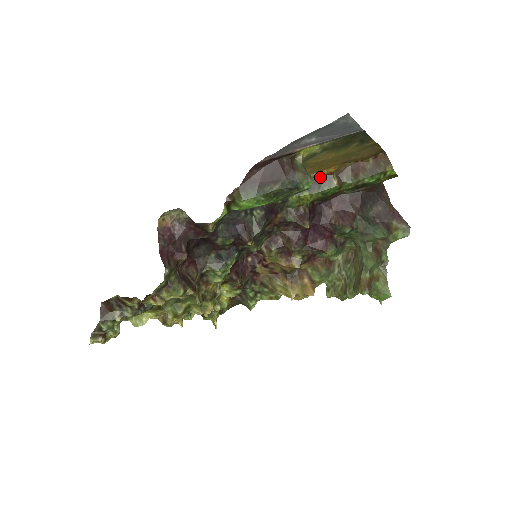
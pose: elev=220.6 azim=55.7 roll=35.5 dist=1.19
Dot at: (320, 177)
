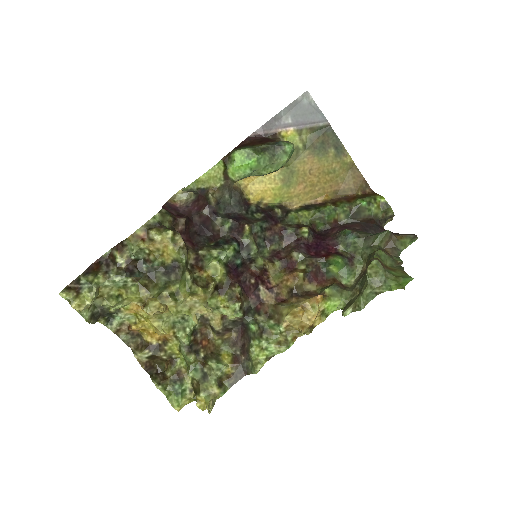
Dot at: (316, 204)
